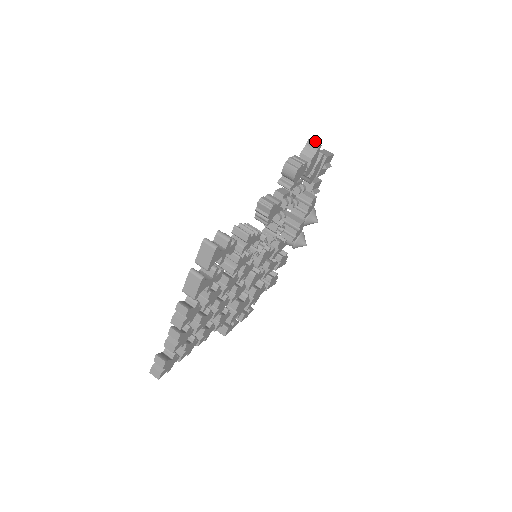
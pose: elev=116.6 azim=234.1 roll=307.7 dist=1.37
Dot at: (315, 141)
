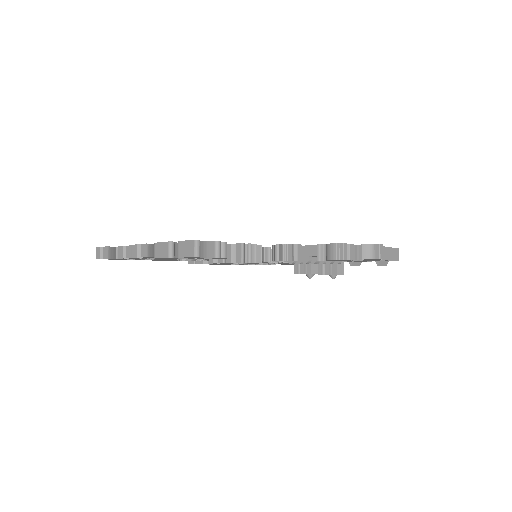
Dot at: occluded
